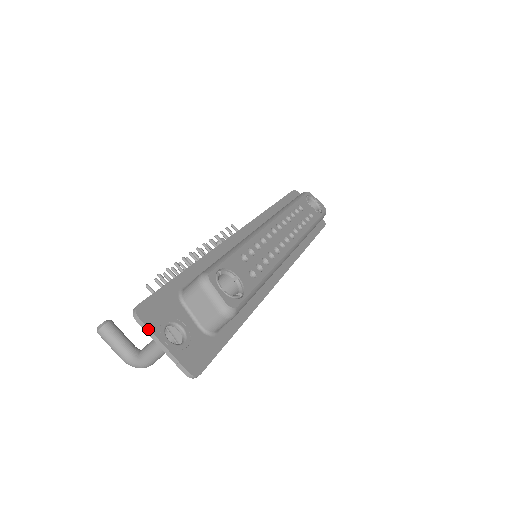
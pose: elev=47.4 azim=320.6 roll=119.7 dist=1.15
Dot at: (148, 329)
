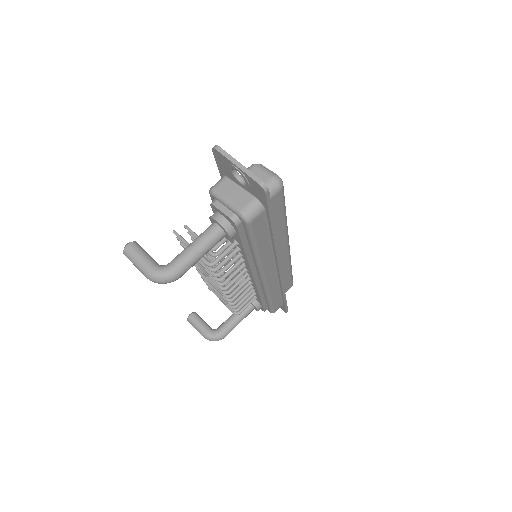
Dot at: (227, 154)
